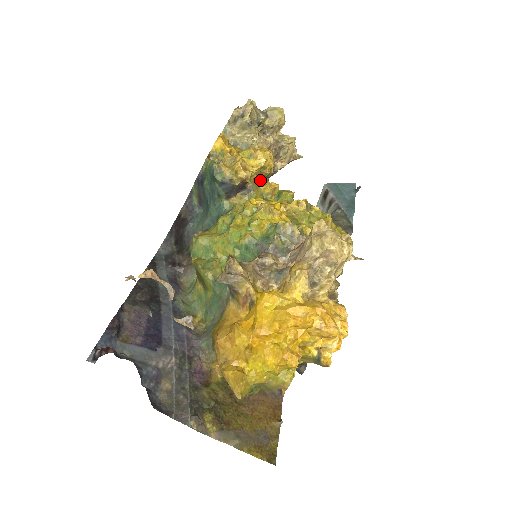
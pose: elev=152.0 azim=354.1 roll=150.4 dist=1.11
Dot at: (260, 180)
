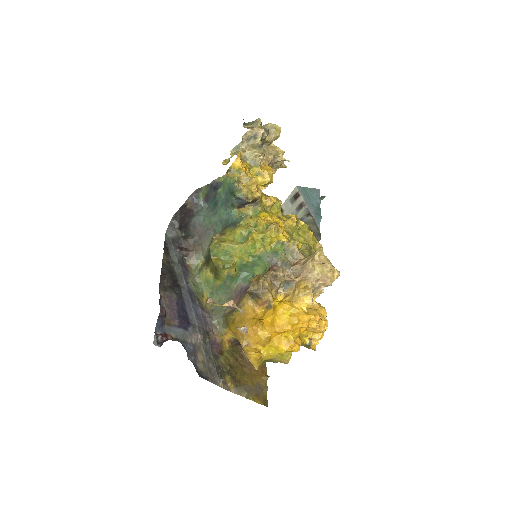
Dot at: occluded
